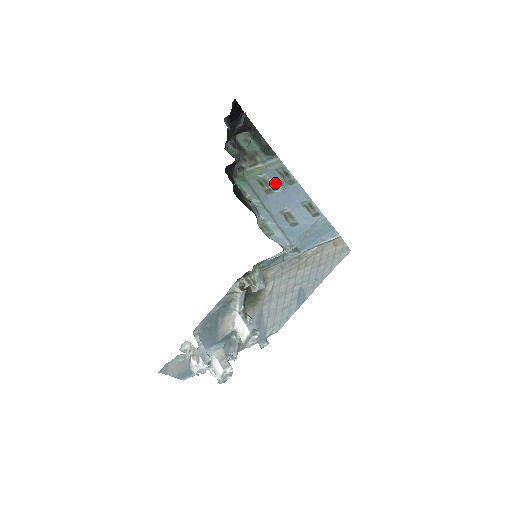
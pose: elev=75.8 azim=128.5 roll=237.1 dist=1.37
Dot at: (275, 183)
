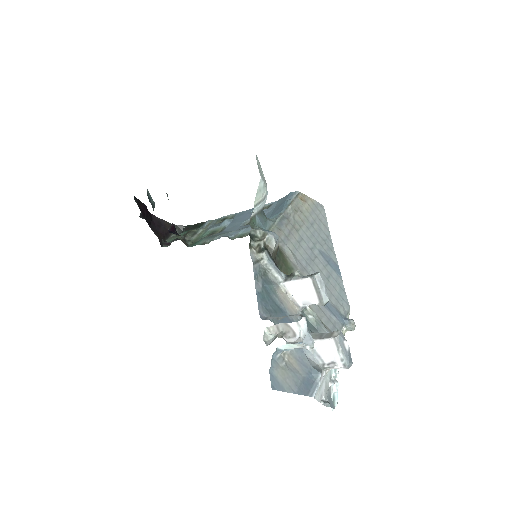
Dot at: (220, 224)
